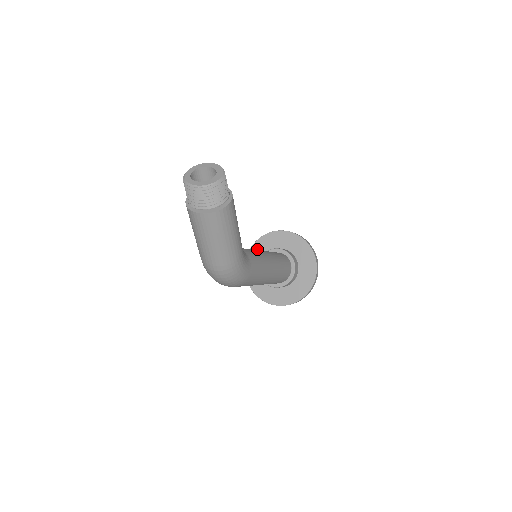
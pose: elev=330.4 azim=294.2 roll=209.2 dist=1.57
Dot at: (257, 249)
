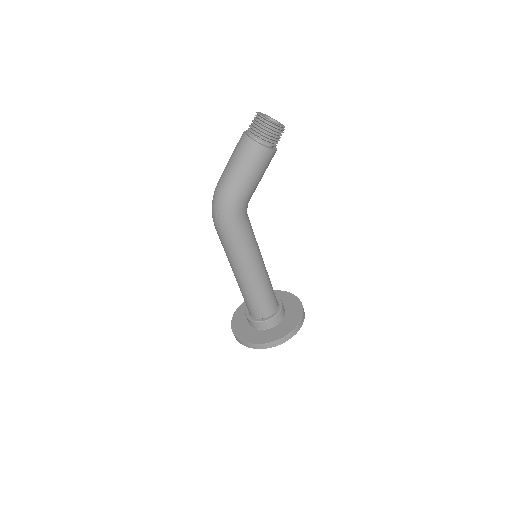
Dot at: occluded
